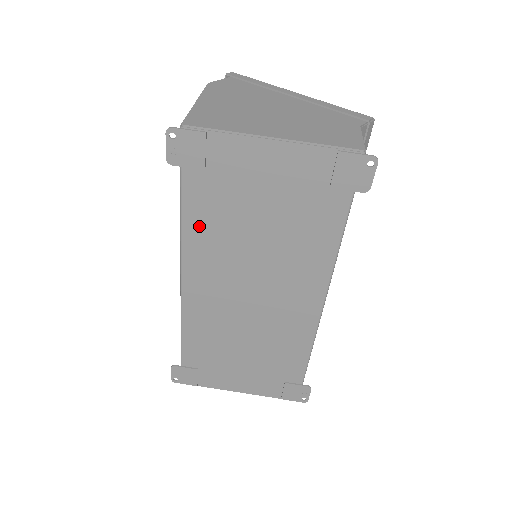
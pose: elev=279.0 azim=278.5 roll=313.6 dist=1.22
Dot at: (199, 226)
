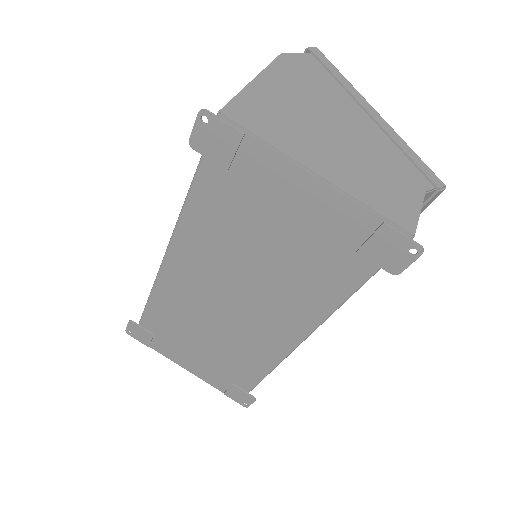
Dot at: (201, 219)
